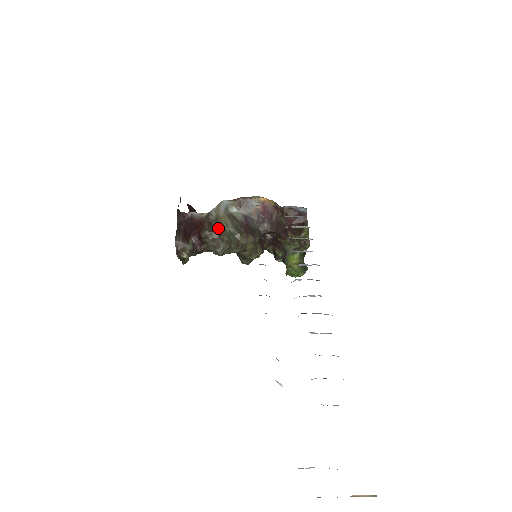
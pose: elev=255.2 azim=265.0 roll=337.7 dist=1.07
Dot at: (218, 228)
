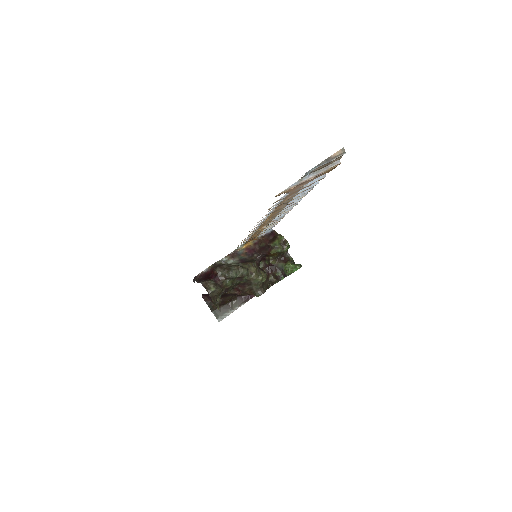
Dot at: (224, 265)
